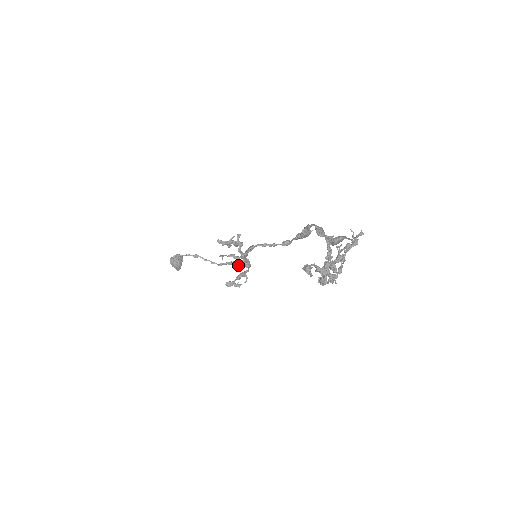
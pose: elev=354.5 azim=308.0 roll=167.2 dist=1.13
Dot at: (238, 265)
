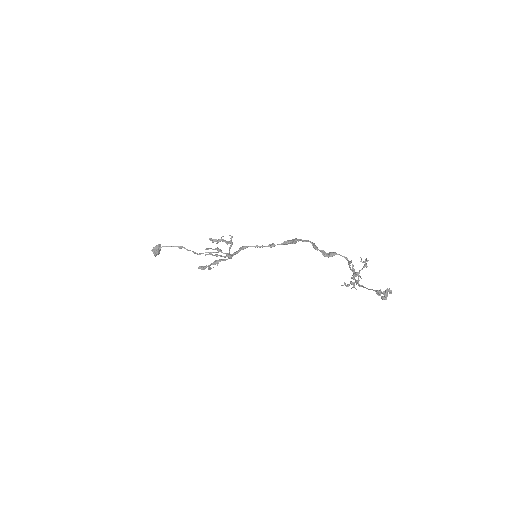
Dot at: (225, 257)
